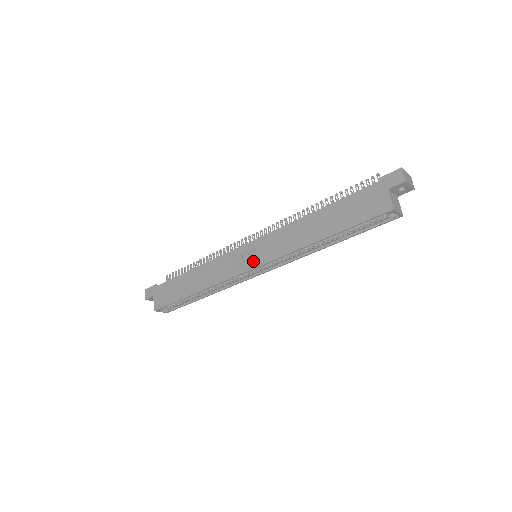
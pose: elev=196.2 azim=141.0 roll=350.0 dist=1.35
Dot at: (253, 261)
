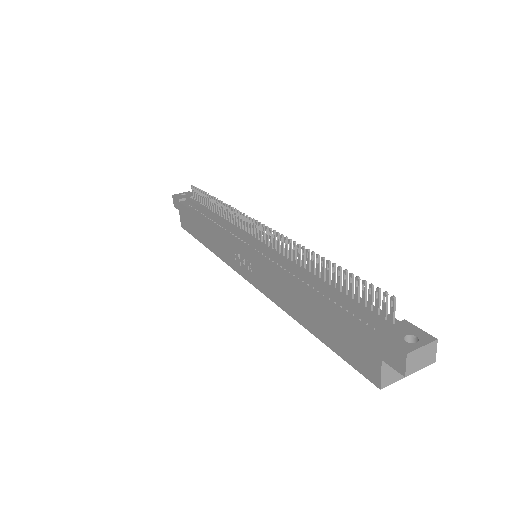
Dot at: (246, 272)
